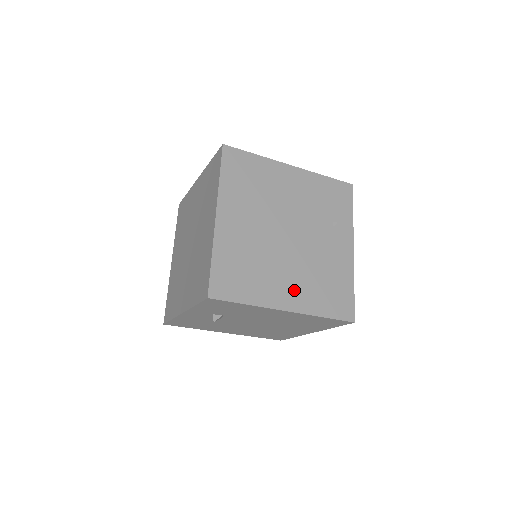
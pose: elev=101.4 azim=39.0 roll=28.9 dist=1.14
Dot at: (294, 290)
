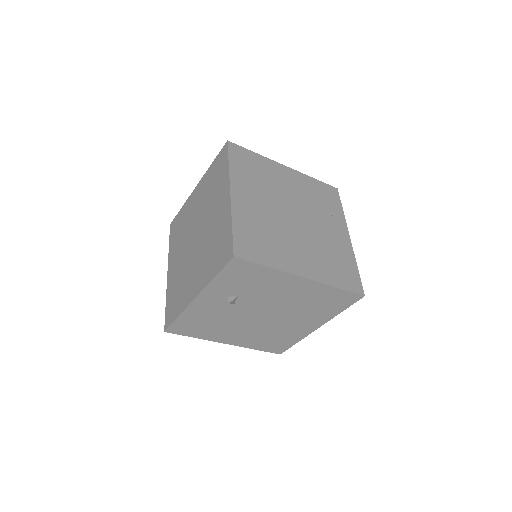
Dot at: (308, 261)
